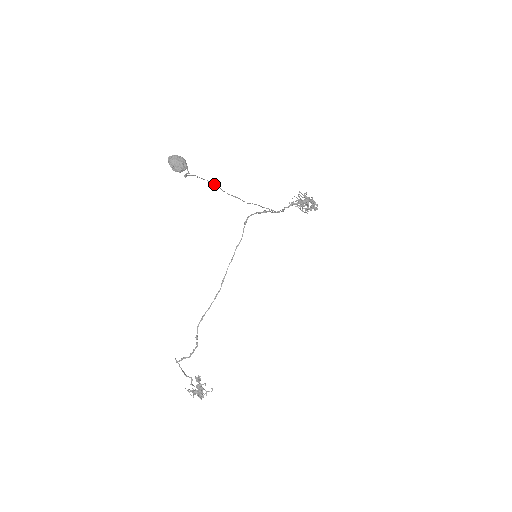
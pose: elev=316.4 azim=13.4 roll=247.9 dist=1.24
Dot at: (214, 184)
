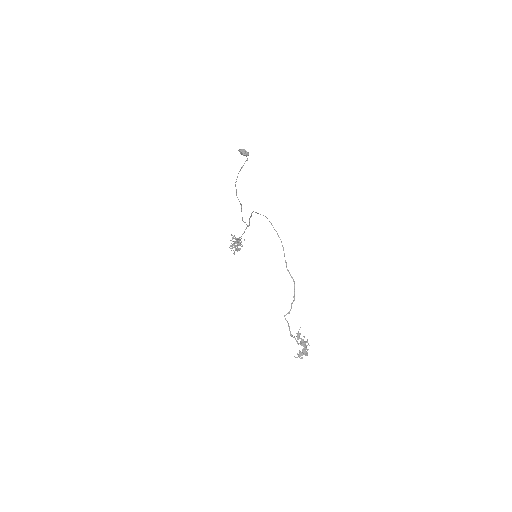
Dot at: (236, 190)
